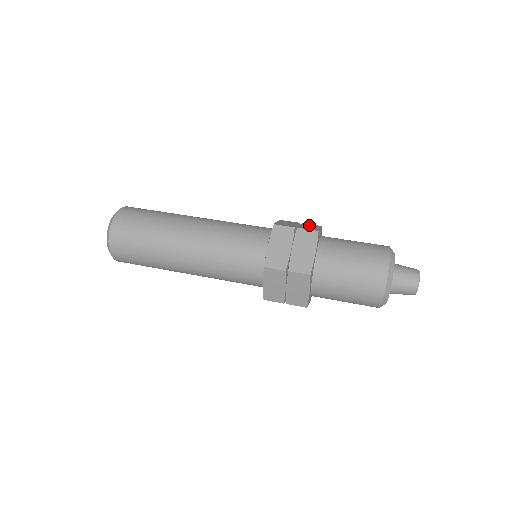
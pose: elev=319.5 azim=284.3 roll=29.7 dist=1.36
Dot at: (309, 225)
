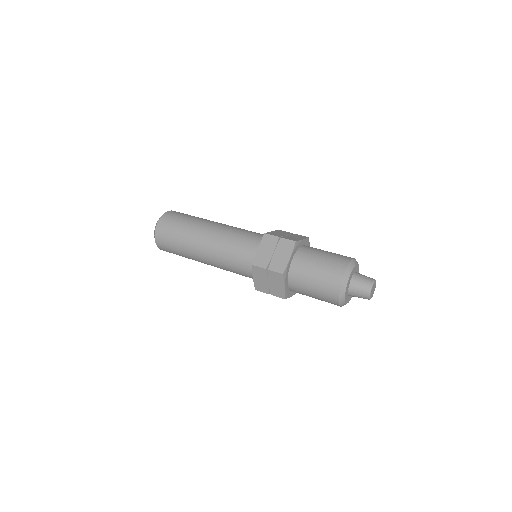
Dot at: occluded
